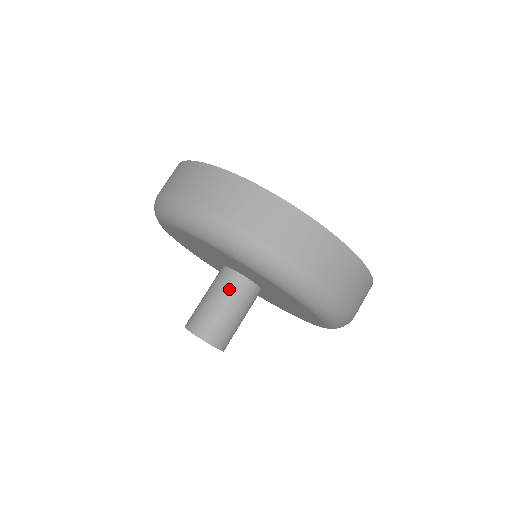
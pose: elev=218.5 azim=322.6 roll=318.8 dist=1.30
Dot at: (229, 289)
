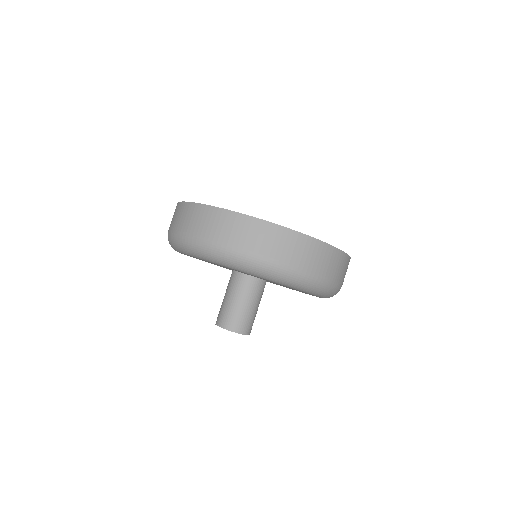
Dot at: (233, 286)
